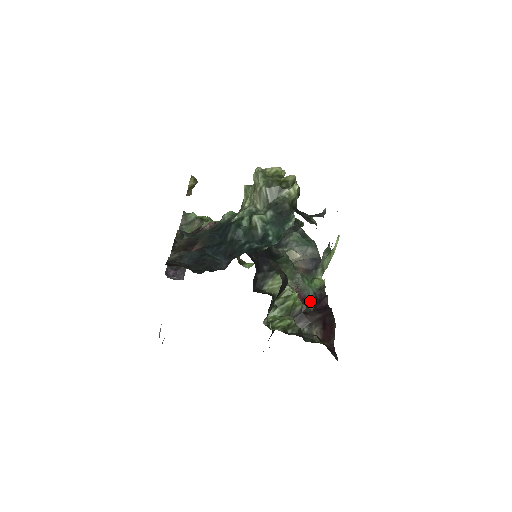
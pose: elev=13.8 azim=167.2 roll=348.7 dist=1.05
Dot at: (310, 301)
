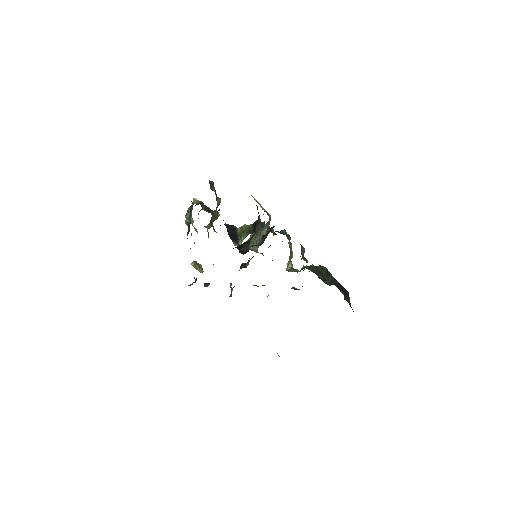
Dot at: (264, 223)
